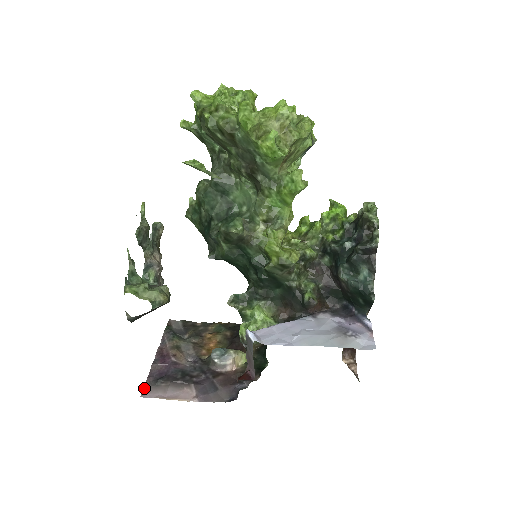
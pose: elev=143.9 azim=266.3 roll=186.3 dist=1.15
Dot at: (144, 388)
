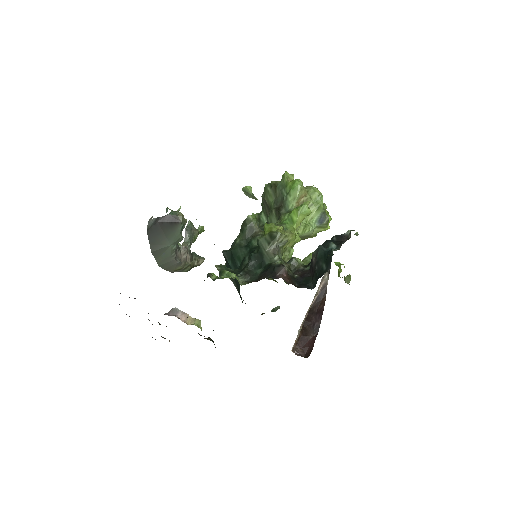
Dot at: occluded
